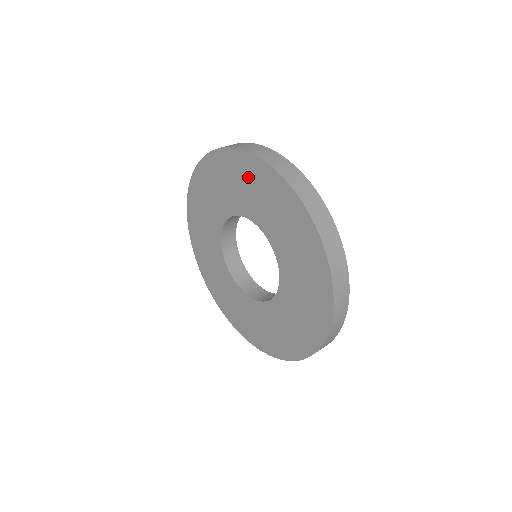
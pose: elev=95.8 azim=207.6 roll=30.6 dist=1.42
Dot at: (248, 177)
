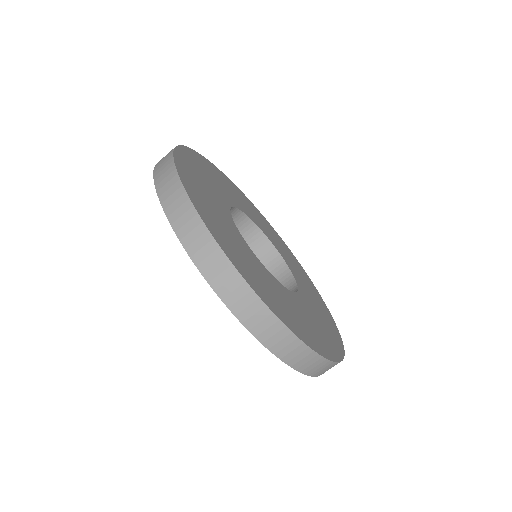
Dot at: occluded
